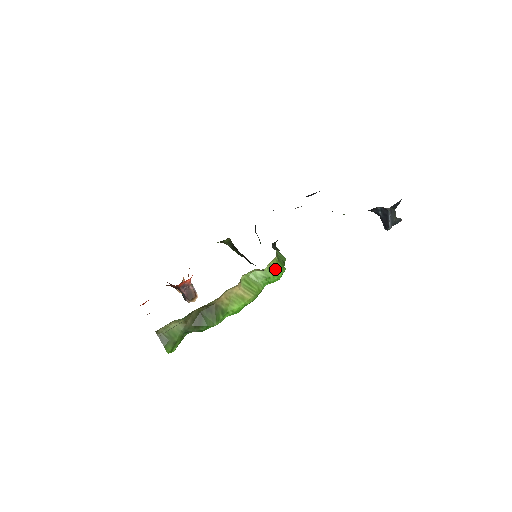
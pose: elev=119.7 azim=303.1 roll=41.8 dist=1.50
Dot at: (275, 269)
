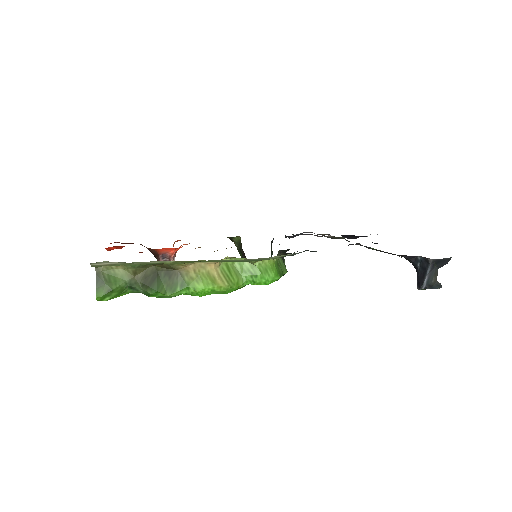
Dot at: (267, 270)
